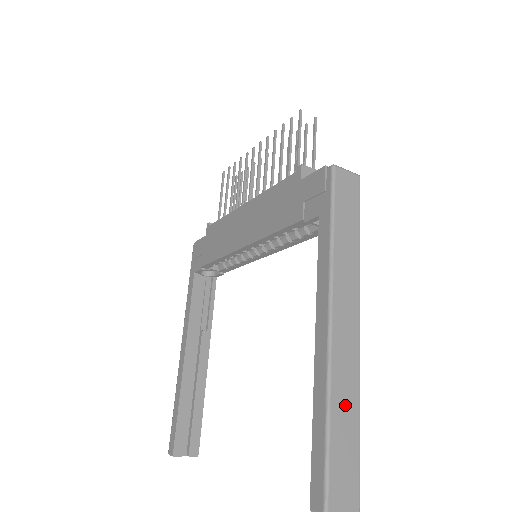
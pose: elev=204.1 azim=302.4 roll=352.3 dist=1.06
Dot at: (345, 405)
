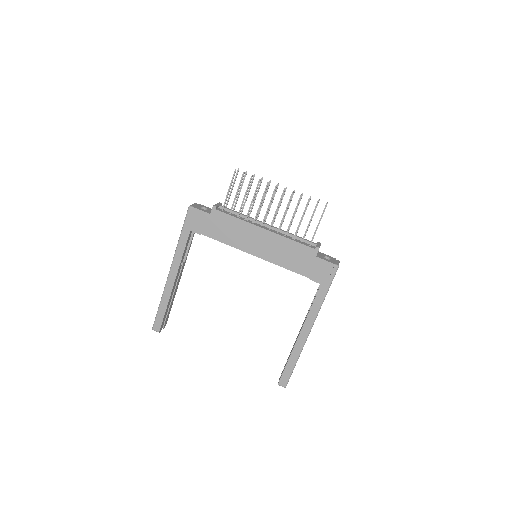
Dot at: occluded
